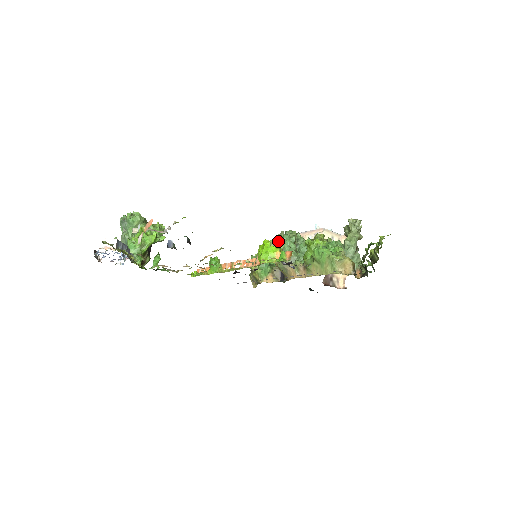
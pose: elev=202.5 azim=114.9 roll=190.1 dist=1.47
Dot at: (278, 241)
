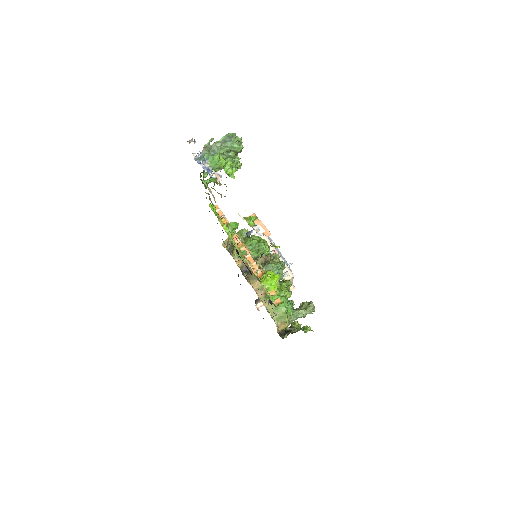
Dot at: (272, 258)
